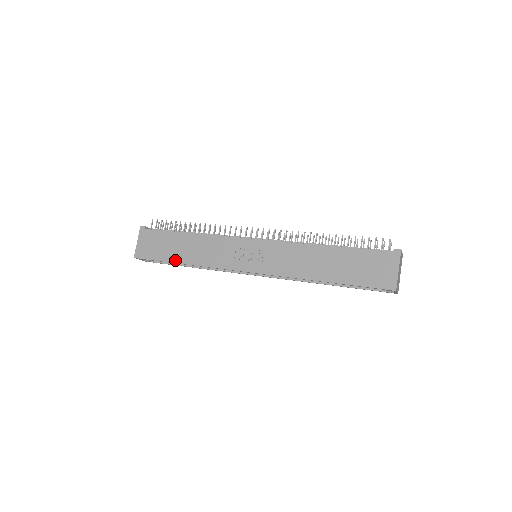
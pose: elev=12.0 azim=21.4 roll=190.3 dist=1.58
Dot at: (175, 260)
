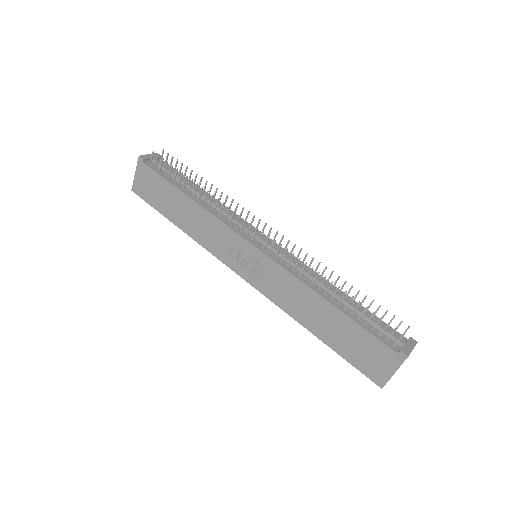
Dot at: (171, 218)
